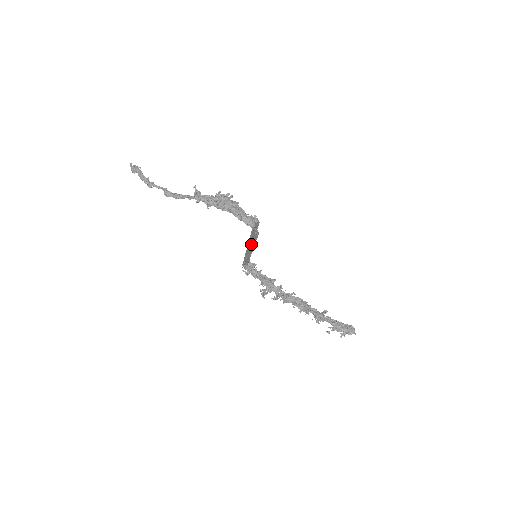
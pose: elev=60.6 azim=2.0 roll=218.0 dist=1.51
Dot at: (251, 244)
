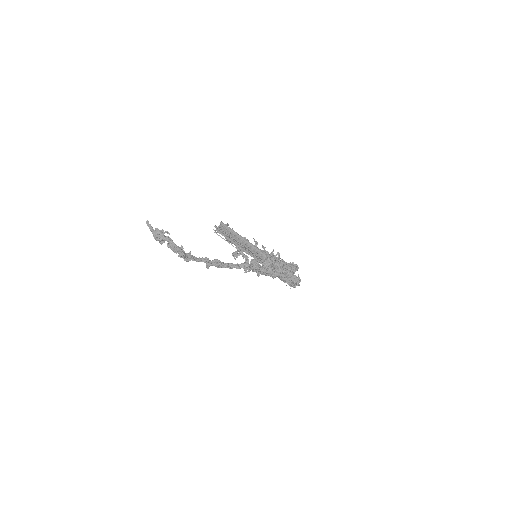
Dot at: occluded
